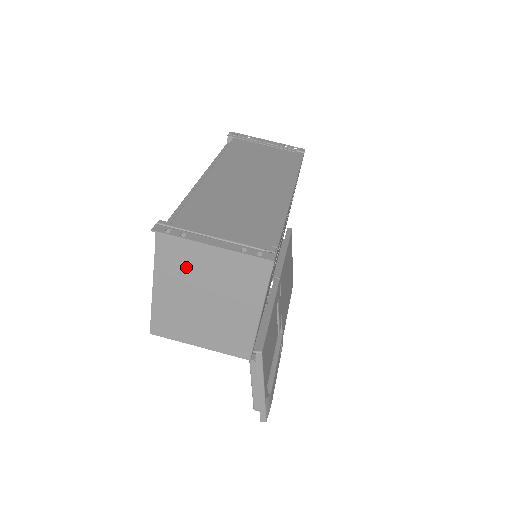
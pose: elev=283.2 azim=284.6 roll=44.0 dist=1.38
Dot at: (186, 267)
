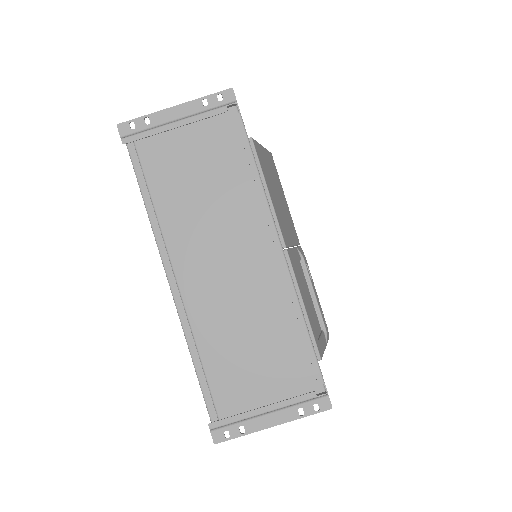
Dot at: occluded
